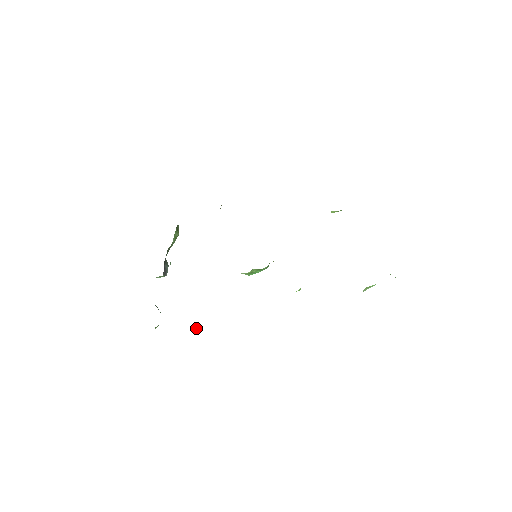
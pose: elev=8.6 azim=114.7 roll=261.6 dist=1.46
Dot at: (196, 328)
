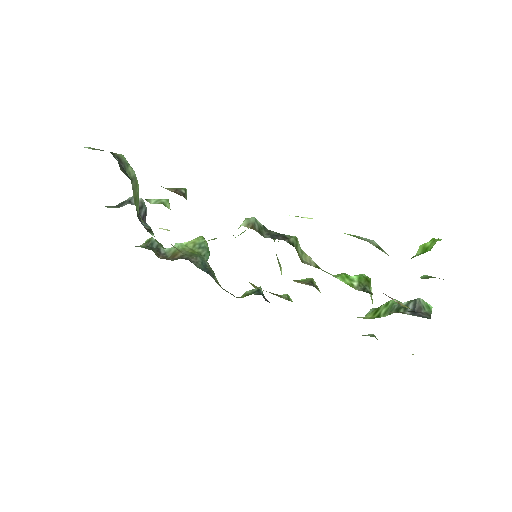
Dot at: (206, 259)
